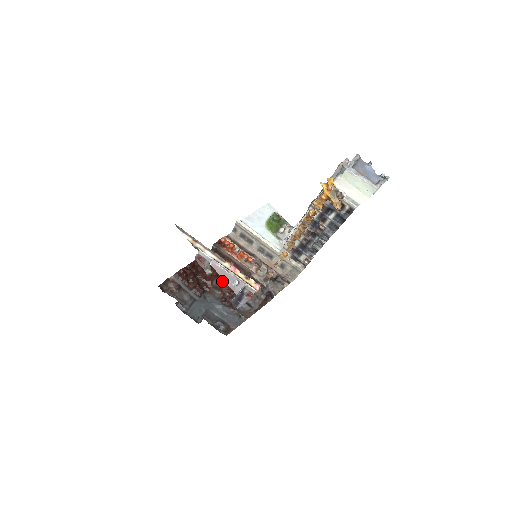
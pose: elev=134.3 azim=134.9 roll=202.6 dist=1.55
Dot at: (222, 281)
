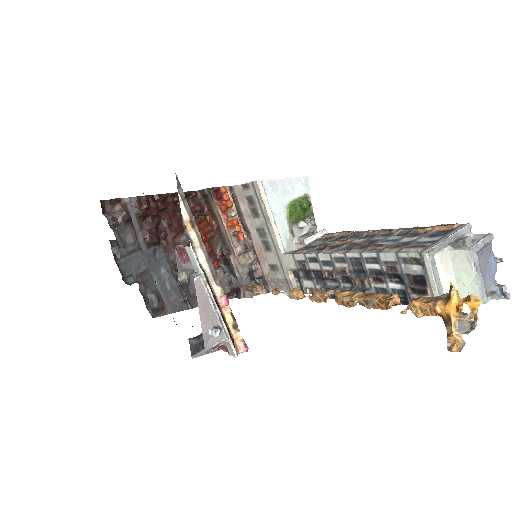
Dot at: occluded
